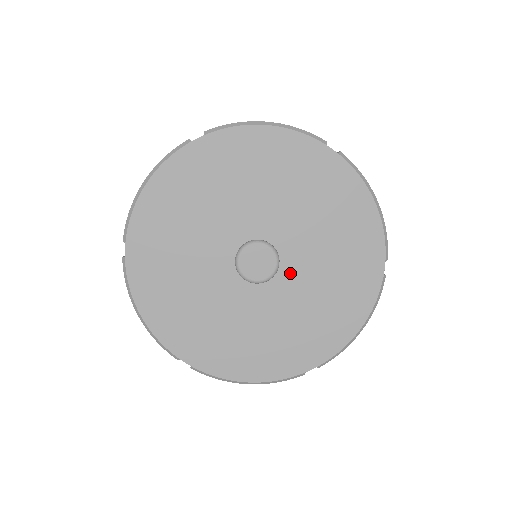
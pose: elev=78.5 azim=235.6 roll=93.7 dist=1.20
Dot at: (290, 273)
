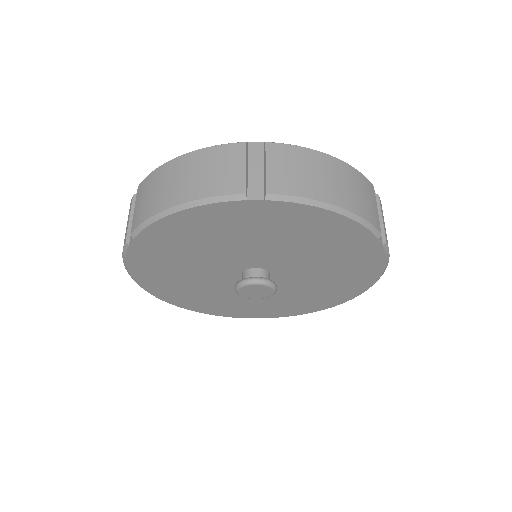
Dot at: (291, 271)
